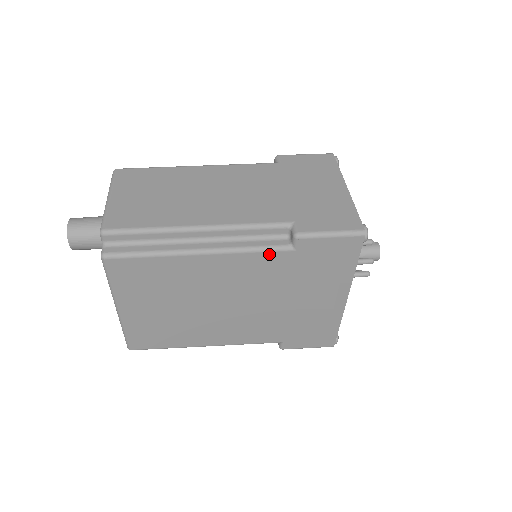
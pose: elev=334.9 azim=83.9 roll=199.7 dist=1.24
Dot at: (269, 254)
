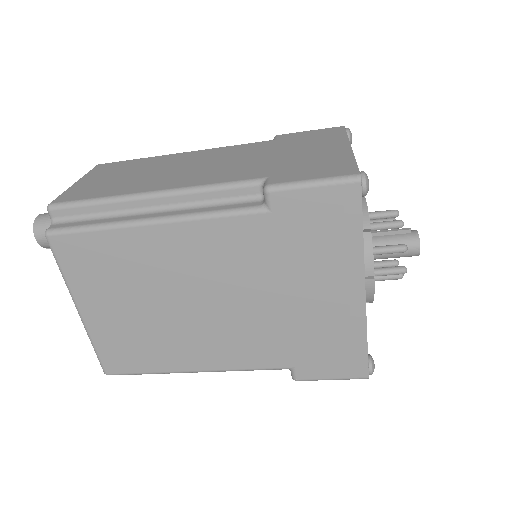
Dot at: (237, 219)
